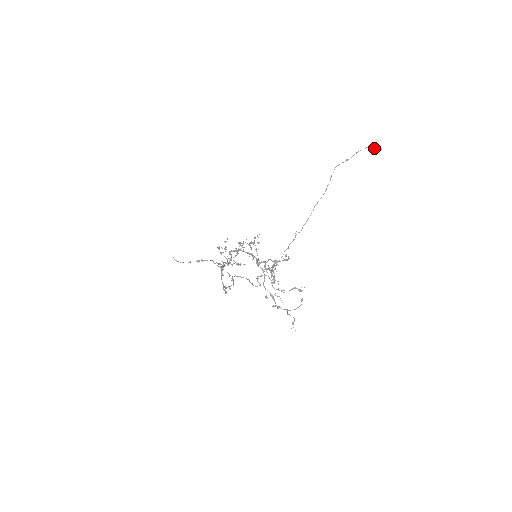
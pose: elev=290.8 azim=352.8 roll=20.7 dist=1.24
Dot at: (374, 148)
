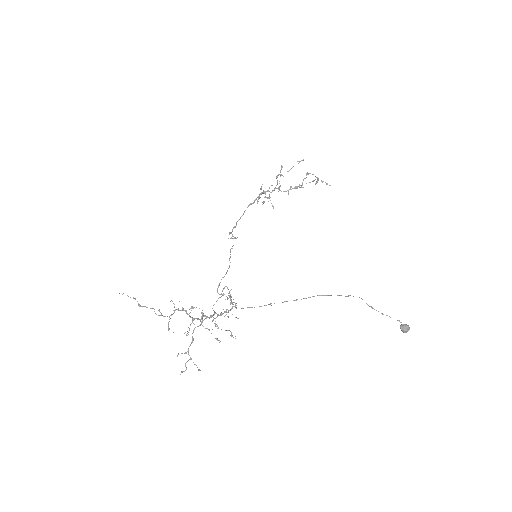
Dot at: (401, 326)
